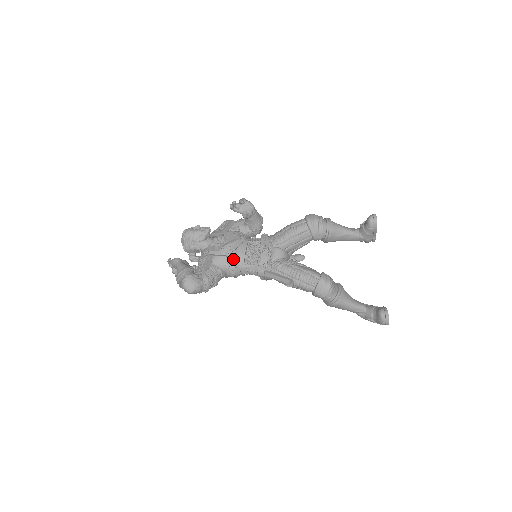
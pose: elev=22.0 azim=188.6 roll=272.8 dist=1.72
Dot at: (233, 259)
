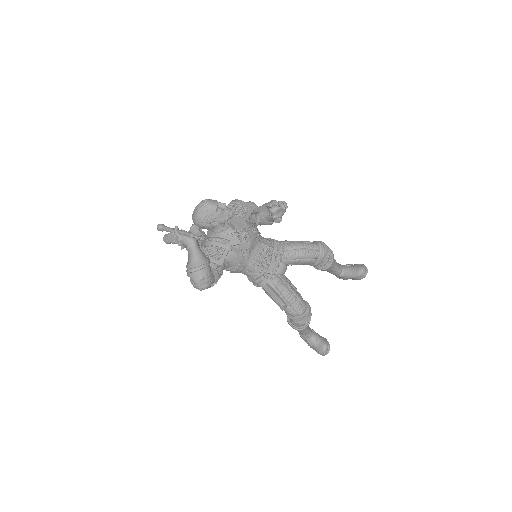
Dot at: (246, 261)
